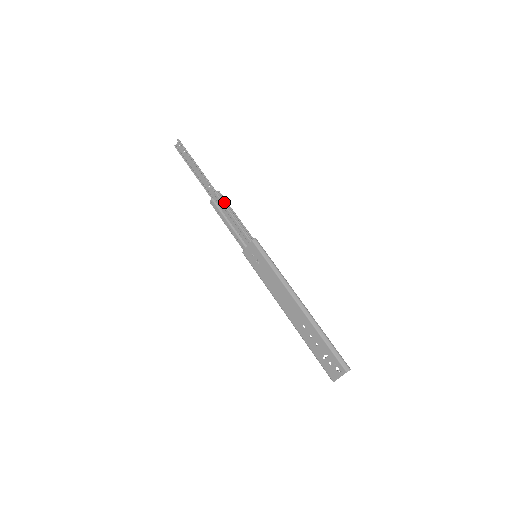
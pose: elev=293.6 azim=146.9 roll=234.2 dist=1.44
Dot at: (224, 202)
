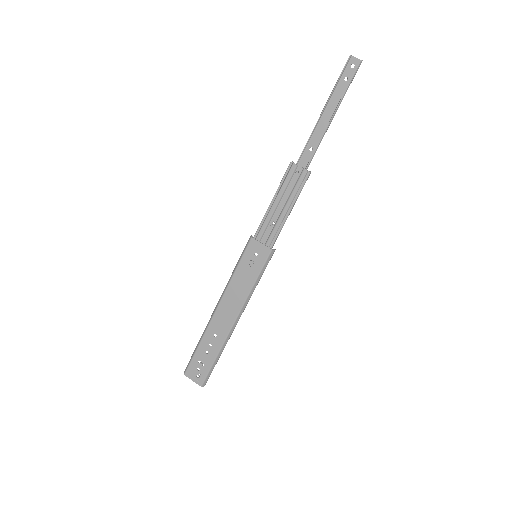
Dot at: (301, 190)
